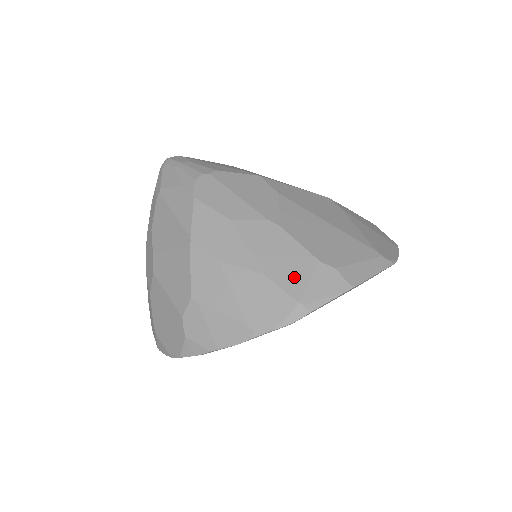
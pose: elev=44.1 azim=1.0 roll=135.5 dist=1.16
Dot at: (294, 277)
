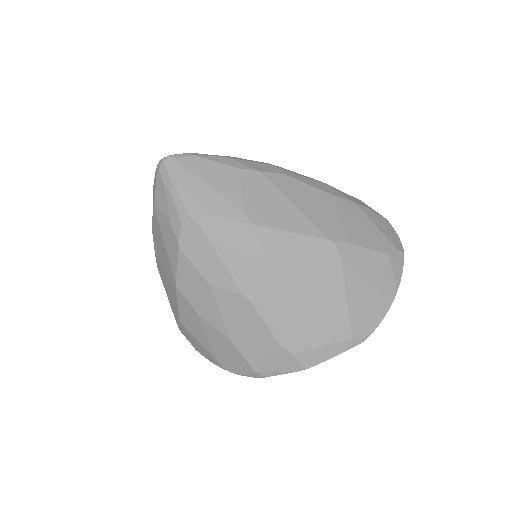
Dot at: (256, 352)
